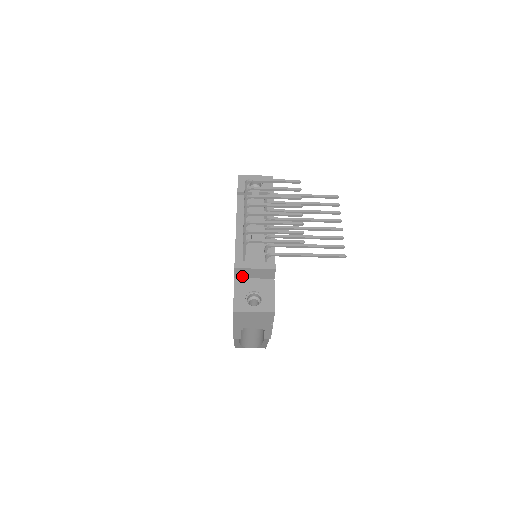
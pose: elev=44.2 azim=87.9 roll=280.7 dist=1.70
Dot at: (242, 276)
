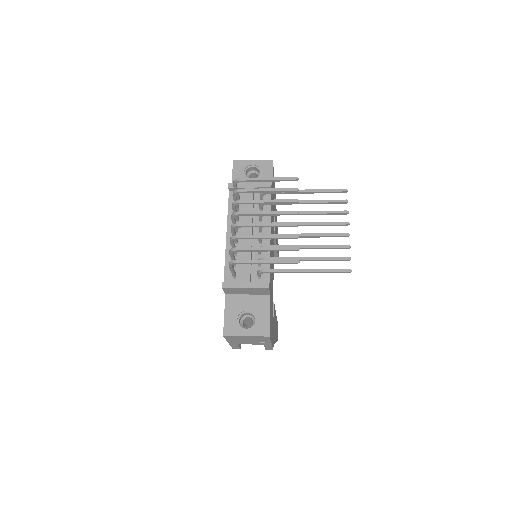
Dot at: (233, 293)
